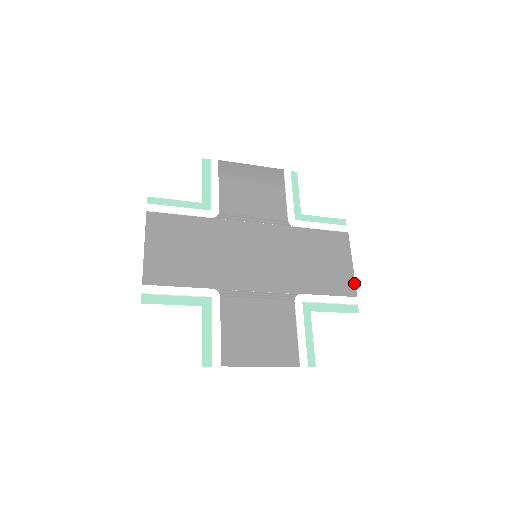
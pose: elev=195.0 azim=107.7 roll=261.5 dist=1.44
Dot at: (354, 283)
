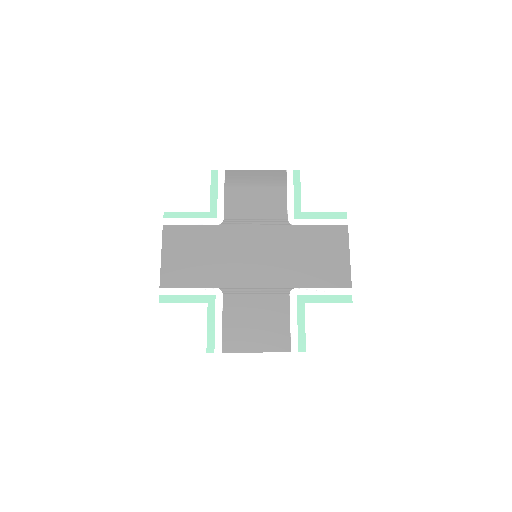
Dot at: (350, 274)
